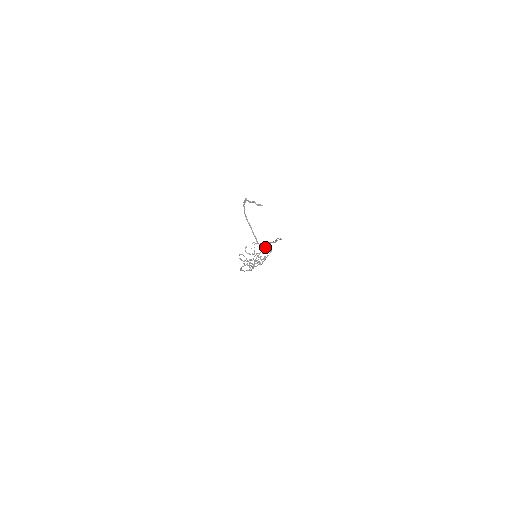
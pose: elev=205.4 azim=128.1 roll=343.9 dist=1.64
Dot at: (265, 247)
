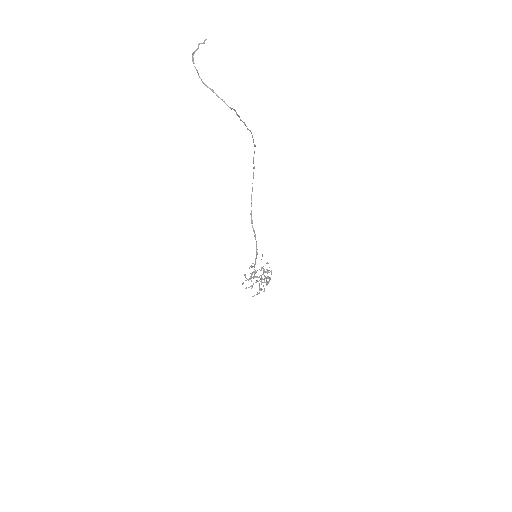
Dot at: (251, 194)
